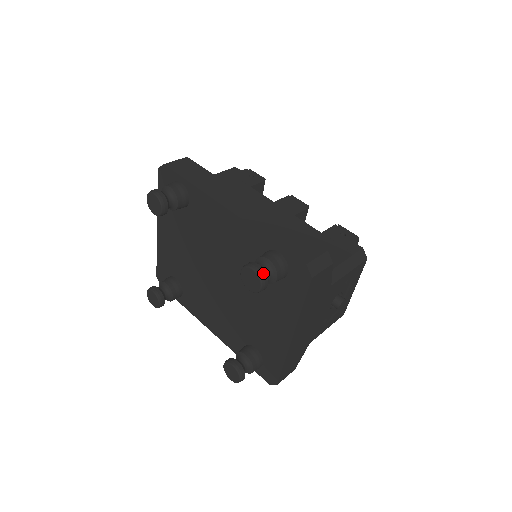
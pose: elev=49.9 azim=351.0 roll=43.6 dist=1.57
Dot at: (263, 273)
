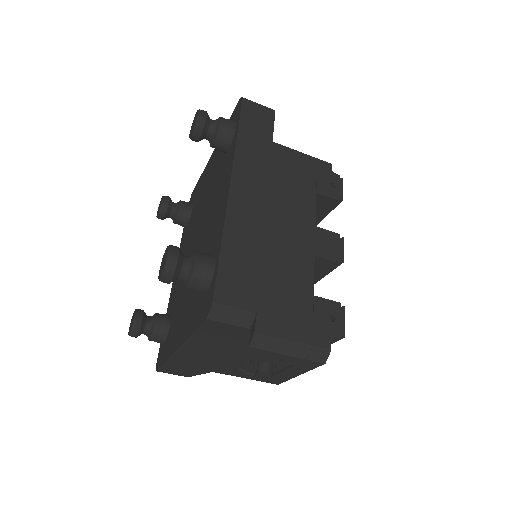
Dot at: (172, 268)
